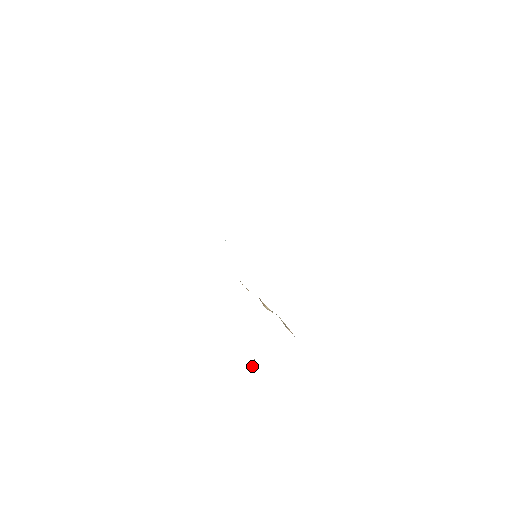
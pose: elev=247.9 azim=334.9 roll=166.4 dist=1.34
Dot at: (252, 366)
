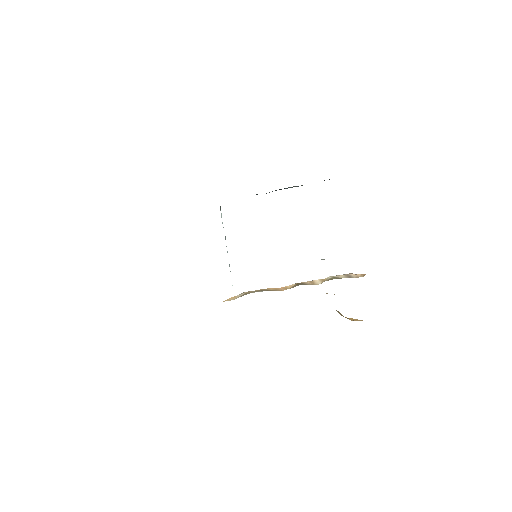
Dot at: occluded
